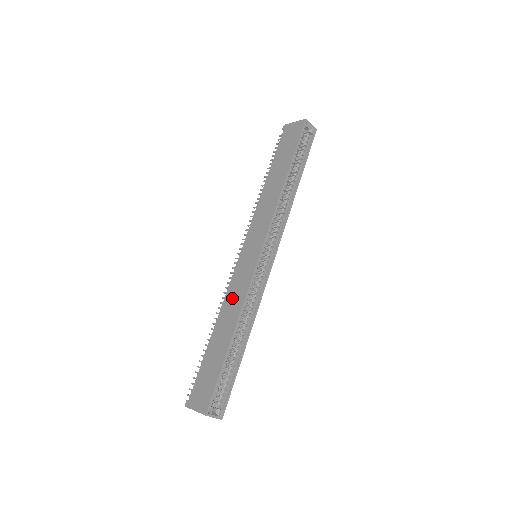
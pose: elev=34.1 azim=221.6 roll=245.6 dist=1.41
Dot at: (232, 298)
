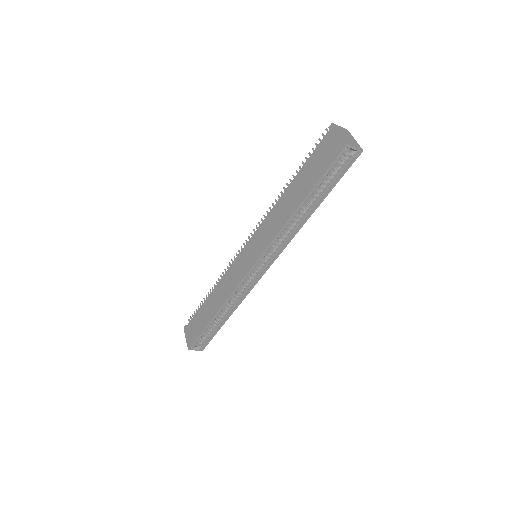
Dot at: (225, 283)
